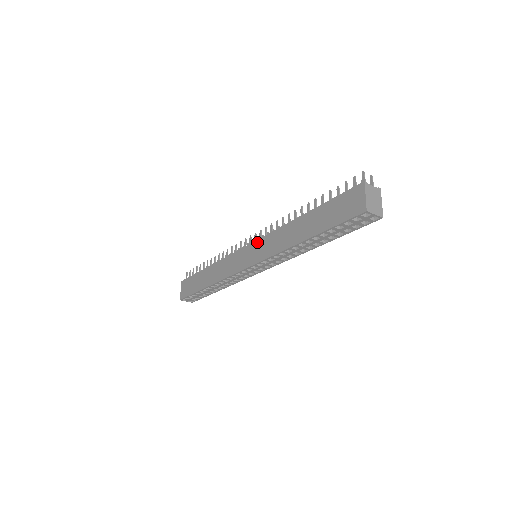
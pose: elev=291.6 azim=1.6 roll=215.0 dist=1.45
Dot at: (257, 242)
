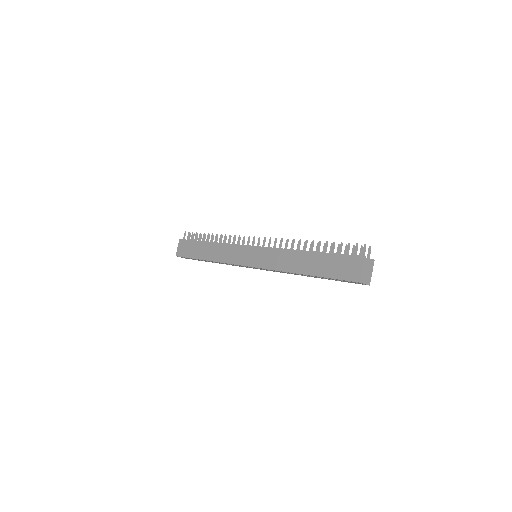
Dot at: (260, 249)
